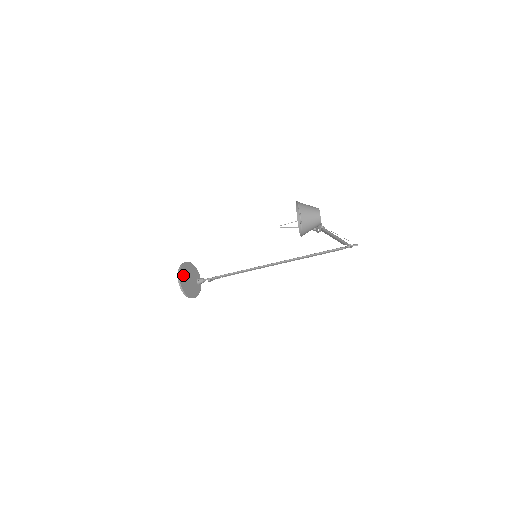
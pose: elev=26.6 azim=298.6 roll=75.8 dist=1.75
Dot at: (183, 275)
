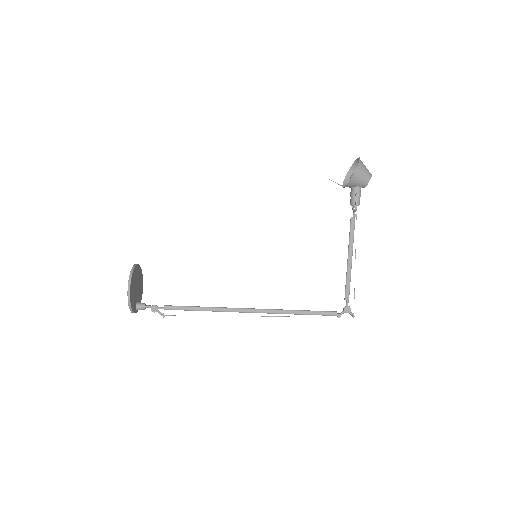
Dot at: (138, 273)
